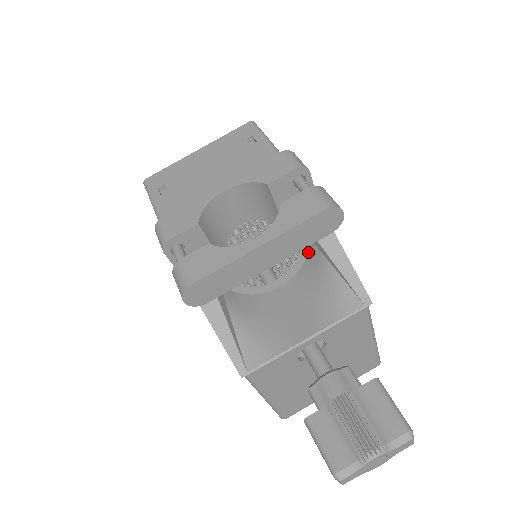
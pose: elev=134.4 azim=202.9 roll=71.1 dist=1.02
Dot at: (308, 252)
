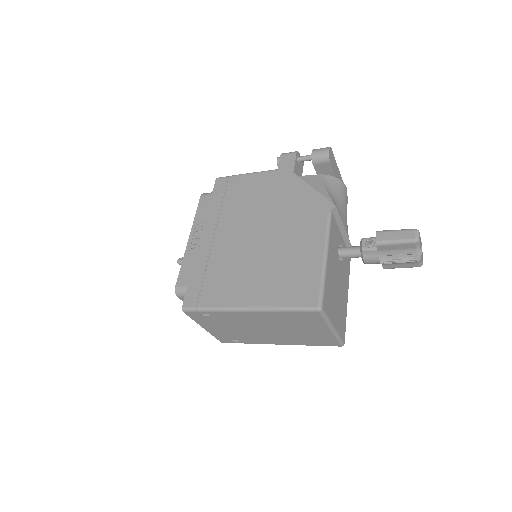
Dot at: occluded
